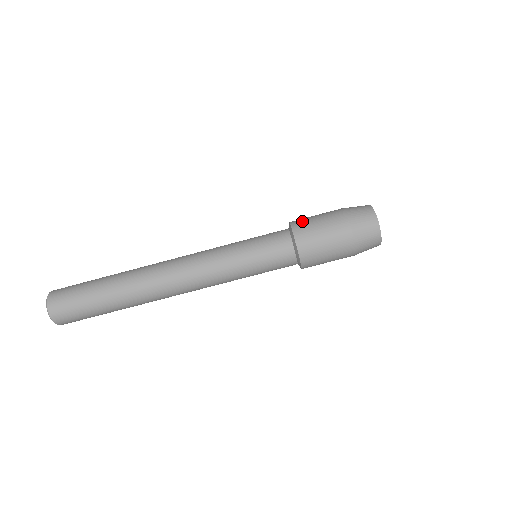
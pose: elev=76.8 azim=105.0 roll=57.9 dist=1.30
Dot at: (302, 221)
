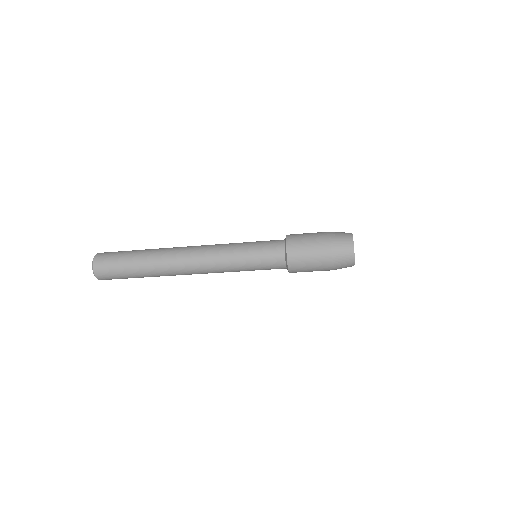
Dot at: (296, 236)
